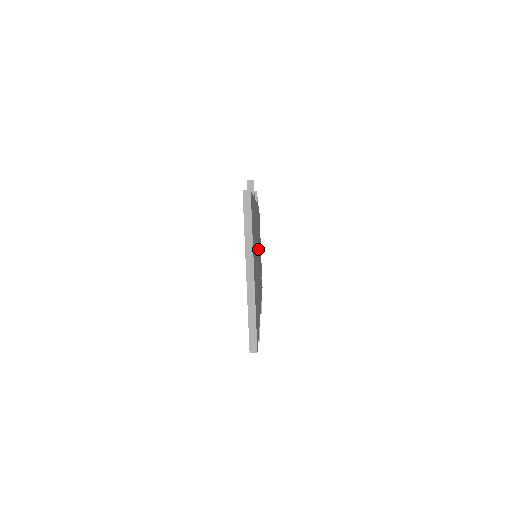
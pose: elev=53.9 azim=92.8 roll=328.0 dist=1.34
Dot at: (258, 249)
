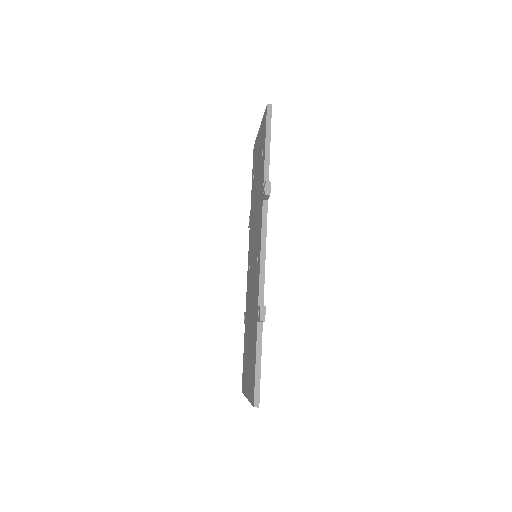
Dot at: occluded
